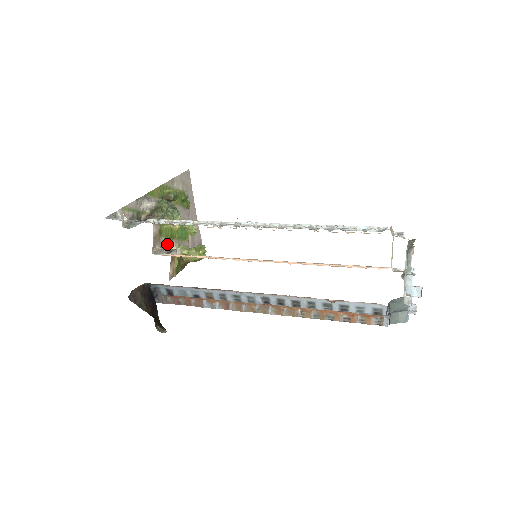
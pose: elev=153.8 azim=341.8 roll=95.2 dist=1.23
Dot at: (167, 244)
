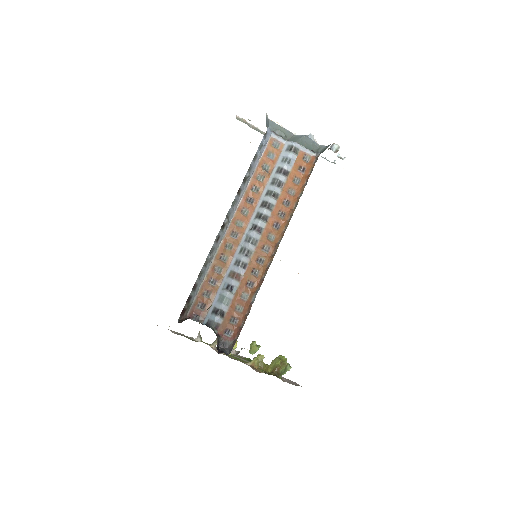
Dot at: occluded
